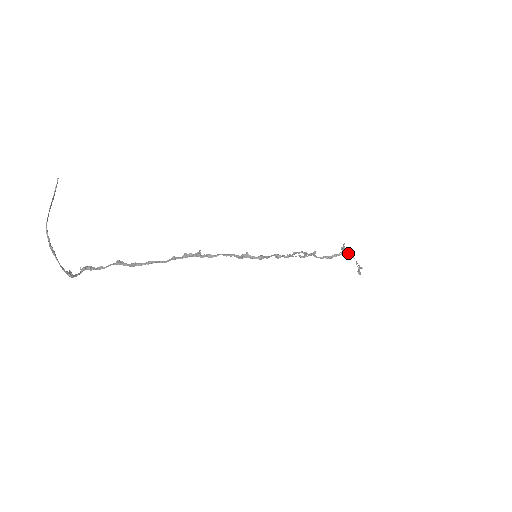
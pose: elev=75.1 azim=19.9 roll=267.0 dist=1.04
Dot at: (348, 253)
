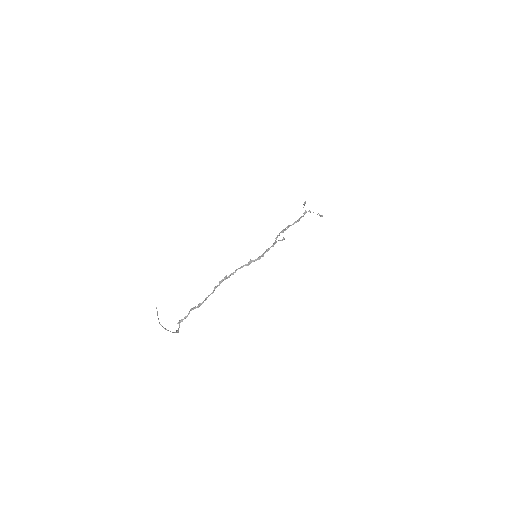
Dot at: (309, 211)
